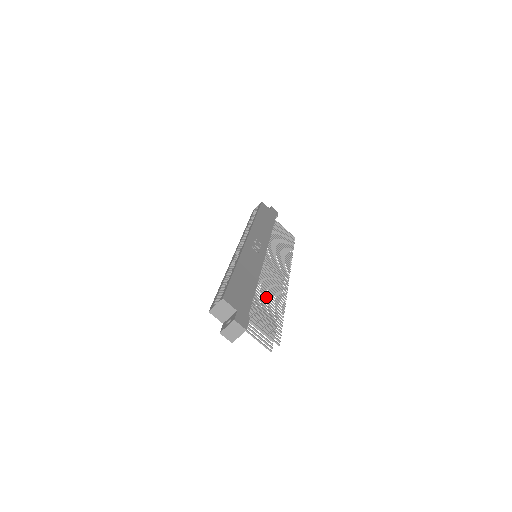
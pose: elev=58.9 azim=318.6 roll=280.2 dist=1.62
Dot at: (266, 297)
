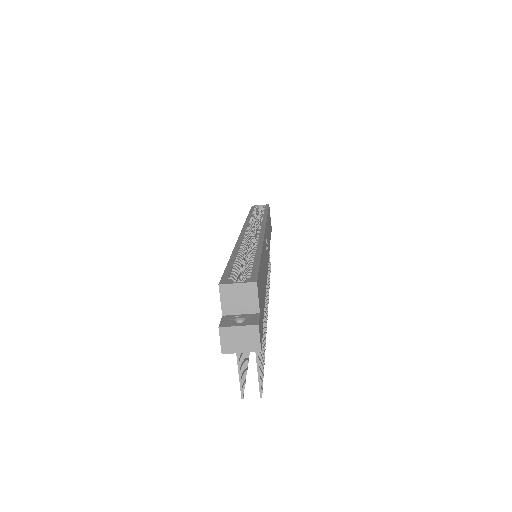
Dot at: occluded
